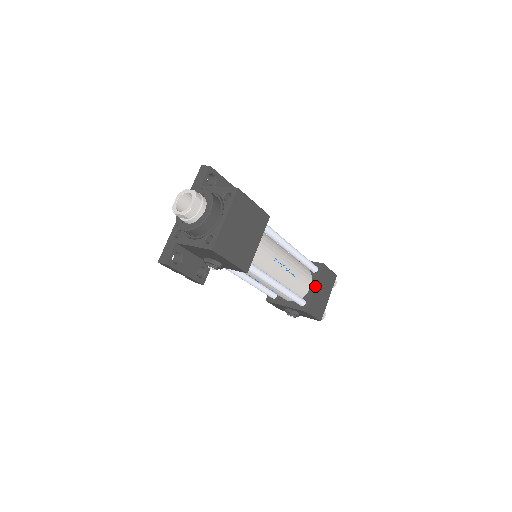
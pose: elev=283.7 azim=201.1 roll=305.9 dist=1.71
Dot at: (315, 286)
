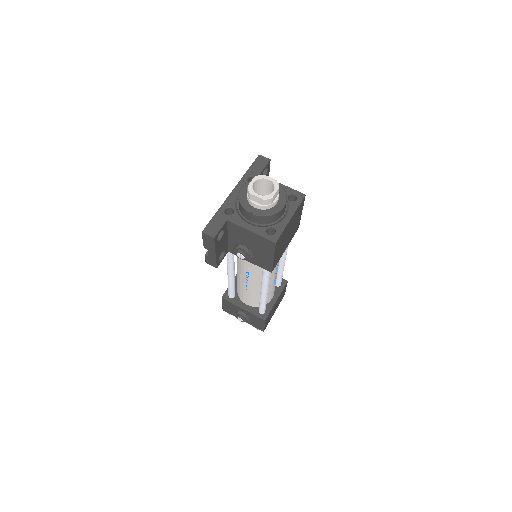
Dot at: (277, 299)
